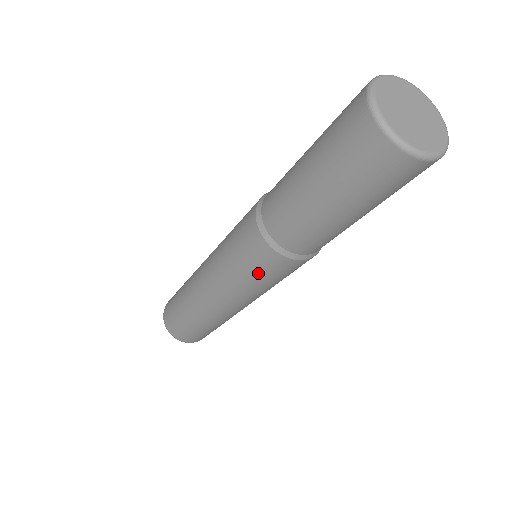
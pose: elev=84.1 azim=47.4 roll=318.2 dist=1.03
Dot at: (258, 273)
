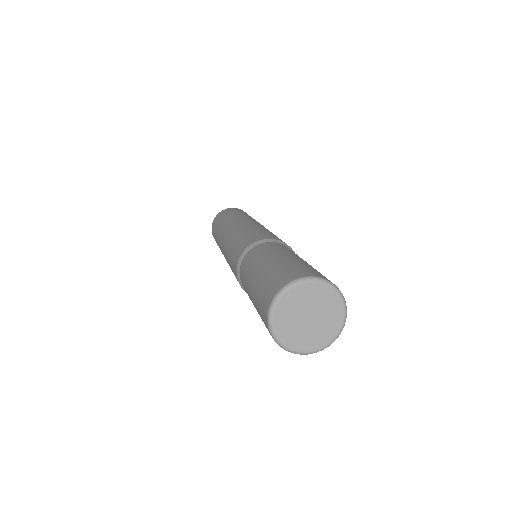
Dot at: occluded
